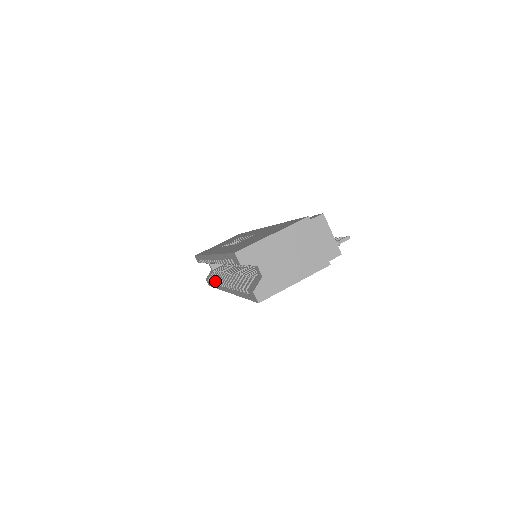
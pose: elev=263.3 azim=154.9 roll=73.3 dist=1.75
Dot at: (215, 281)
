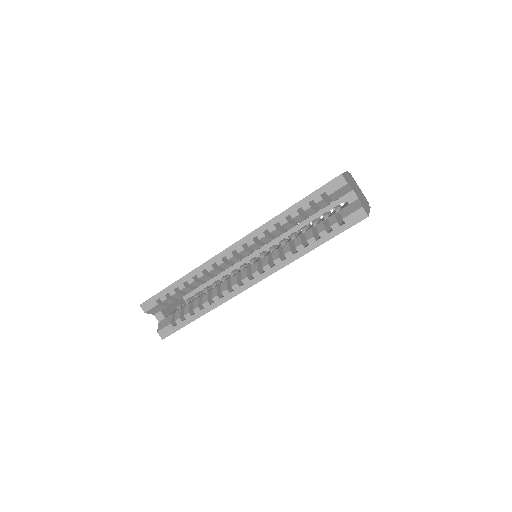
Dot at: (208, 301)
